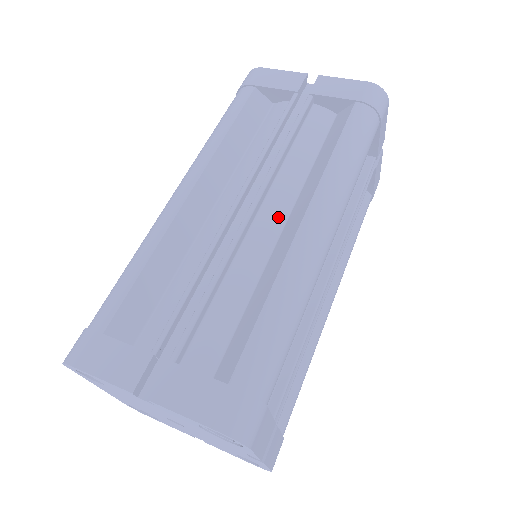
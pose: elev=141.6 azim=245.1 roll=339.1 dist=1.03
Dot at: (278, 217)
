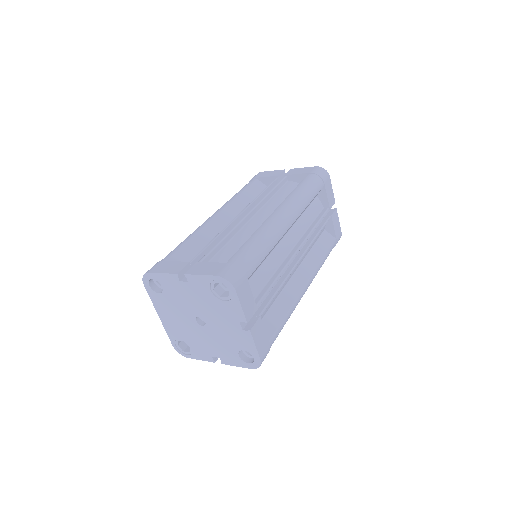
Dot at: (263, 219)
